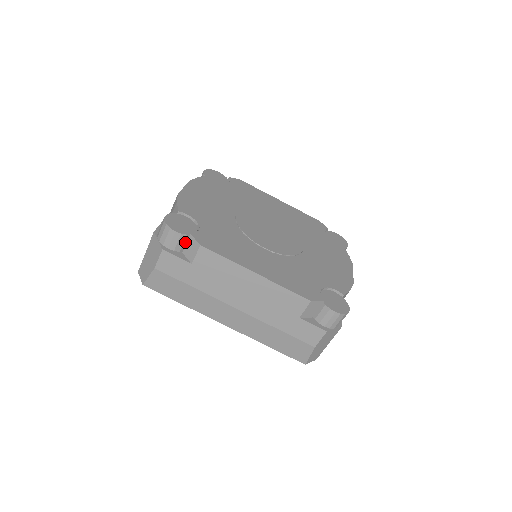
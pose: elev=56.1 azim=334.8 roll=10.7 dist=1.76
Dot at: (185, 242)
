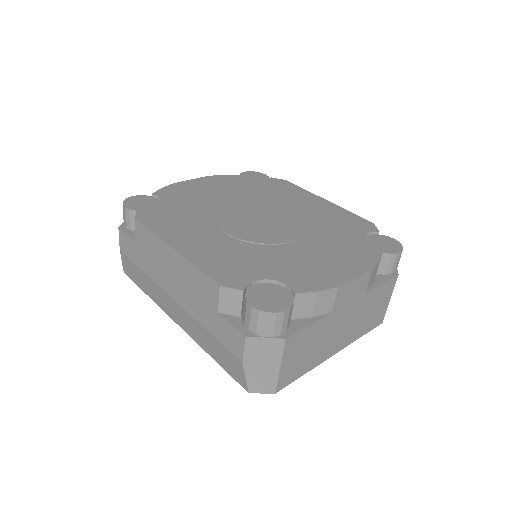
Dot at: occluded
